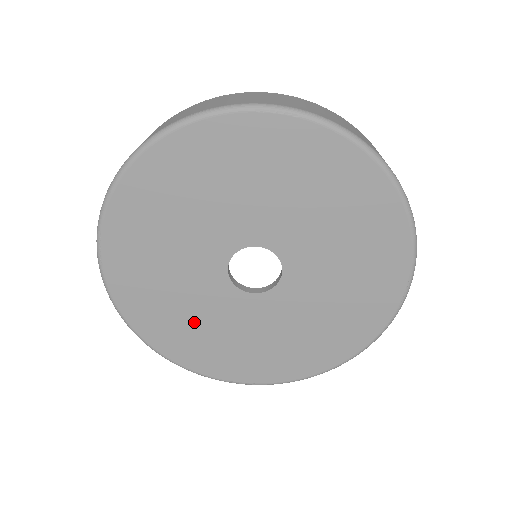
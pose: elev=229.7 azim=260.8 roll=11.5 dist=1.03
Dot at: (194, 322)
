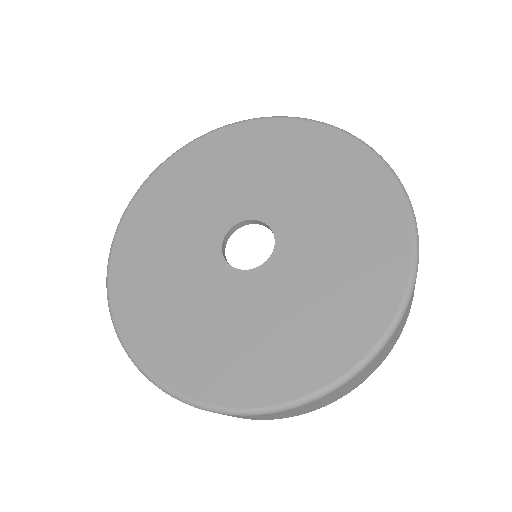
Dot at: (180, 311)
